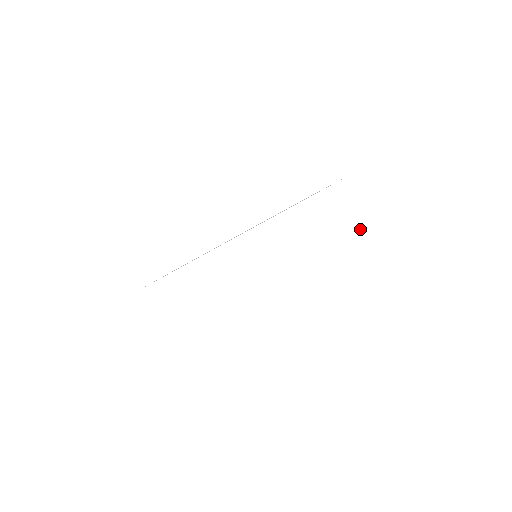
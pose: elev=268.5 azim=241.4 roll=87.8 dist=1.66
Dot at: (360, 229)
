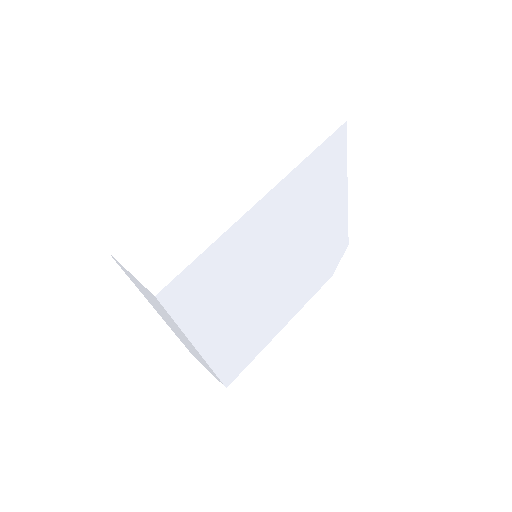
Dot at: (326, 122)
